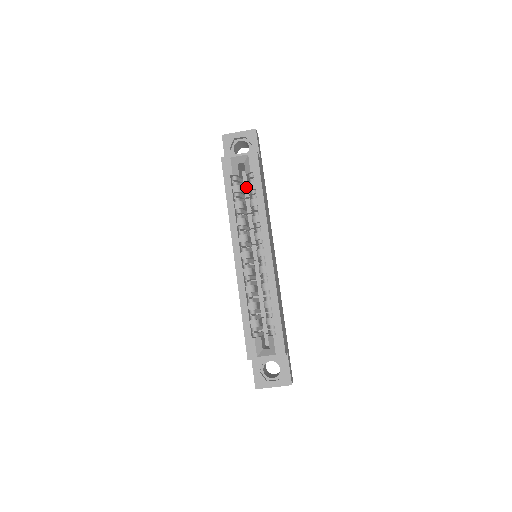
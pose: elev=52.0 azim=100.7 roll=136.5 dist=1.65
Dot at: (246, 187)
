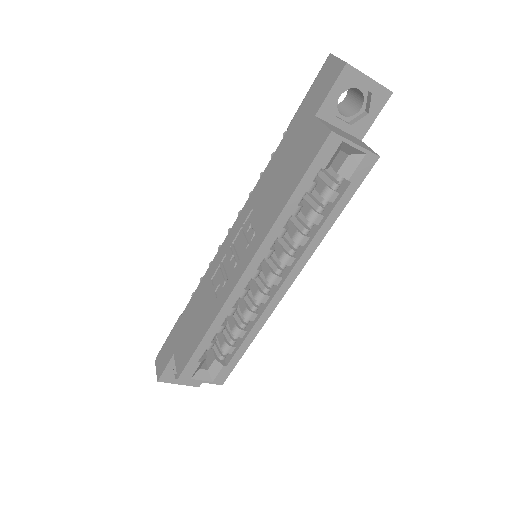
Dot at: occluded
